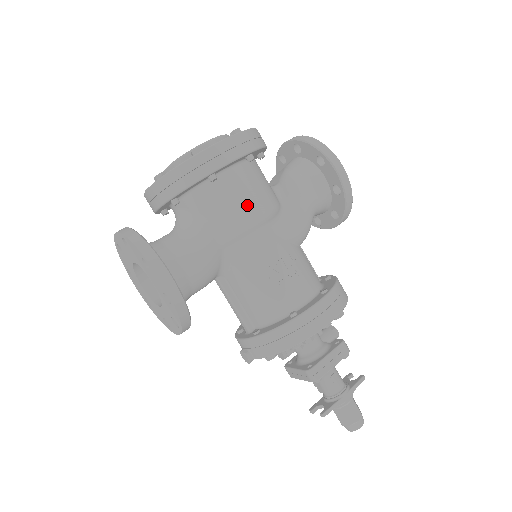
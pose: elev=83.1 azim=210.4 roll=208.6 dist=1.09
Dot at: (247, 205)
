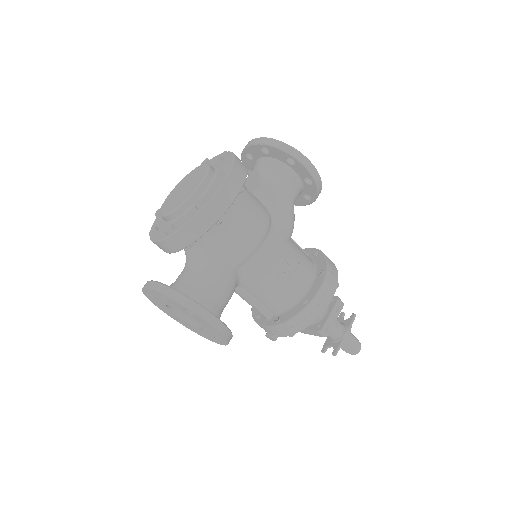
Dot at: (249, 230)
